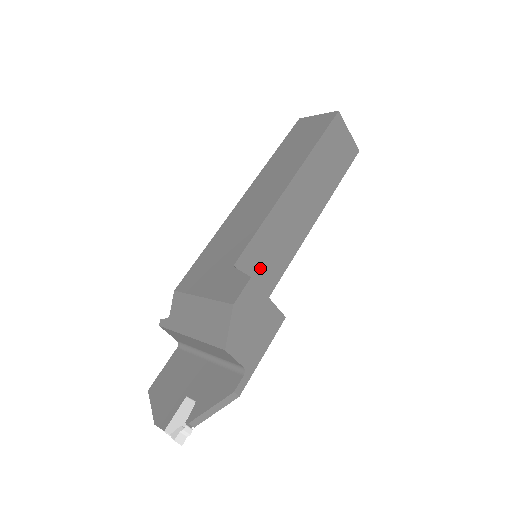
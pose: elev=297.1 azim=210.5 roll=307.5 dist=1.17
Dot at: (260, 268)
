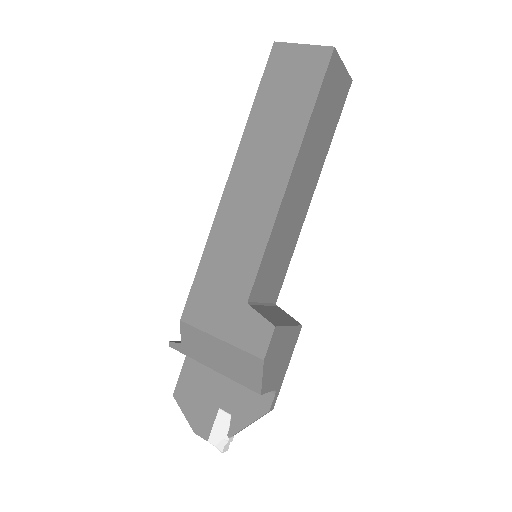
Dot at: (269, 282)
